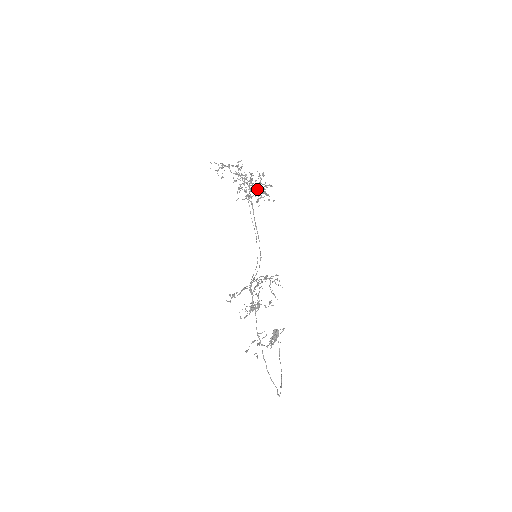
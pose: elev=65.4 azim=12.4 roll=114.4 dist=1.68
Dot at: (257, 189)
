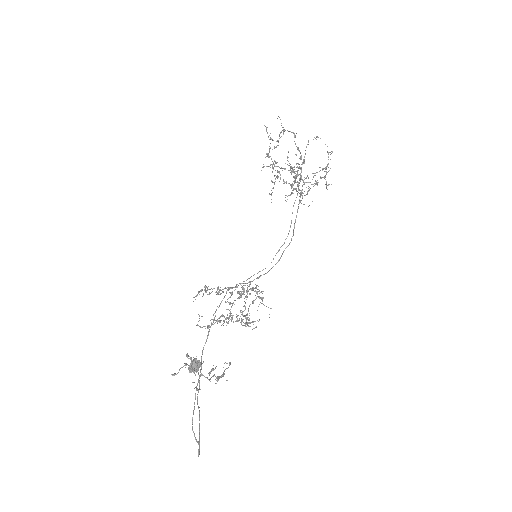
Dot at: (273, 182)
